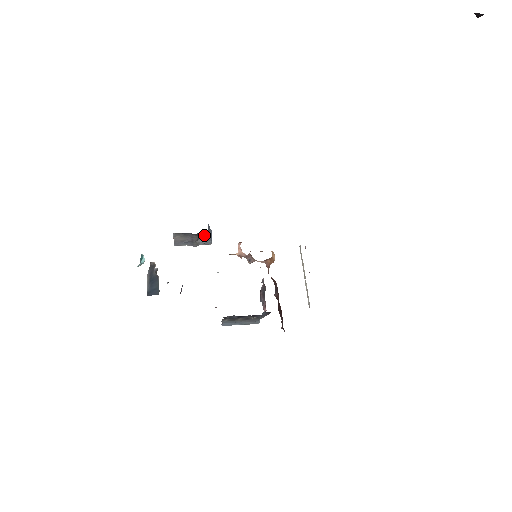
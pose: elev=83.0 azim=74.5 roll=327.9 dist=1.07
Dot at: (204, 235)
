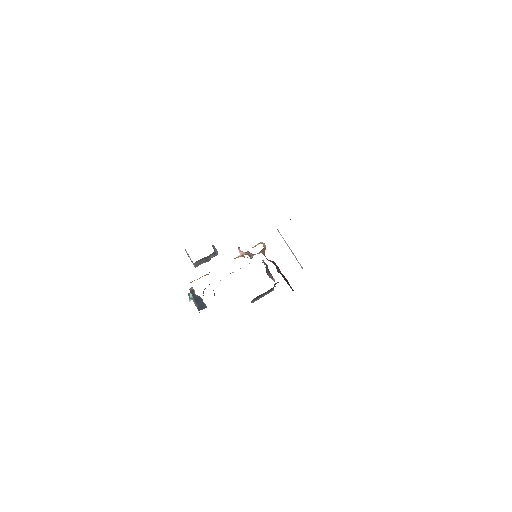
Dot at: (213, 253)
